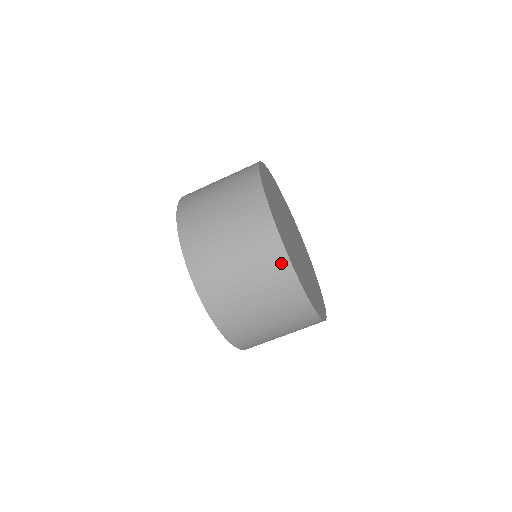
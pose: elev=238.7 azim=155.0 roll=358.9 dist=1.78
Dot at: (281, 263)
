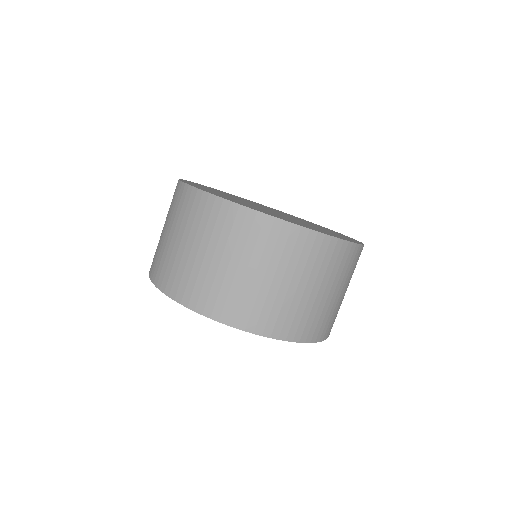
Dot at: (233, 214)
